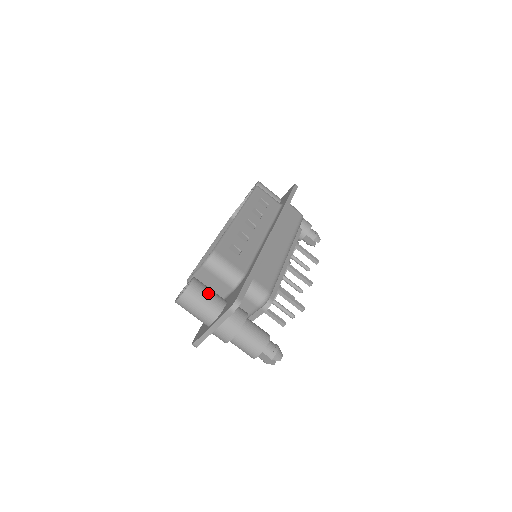
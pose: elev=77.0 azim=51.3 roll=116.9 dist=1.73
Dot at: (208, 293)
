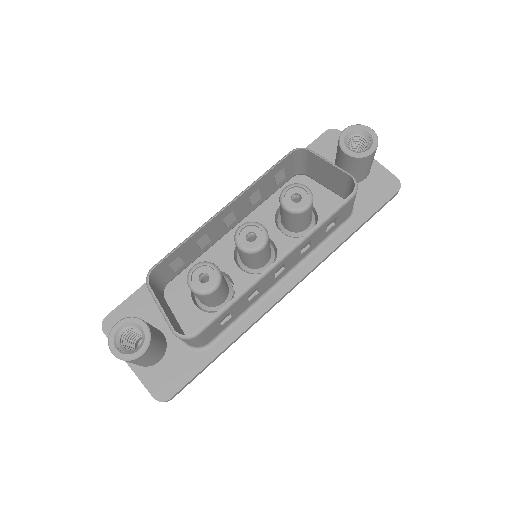
Dot at: (151, 358)
